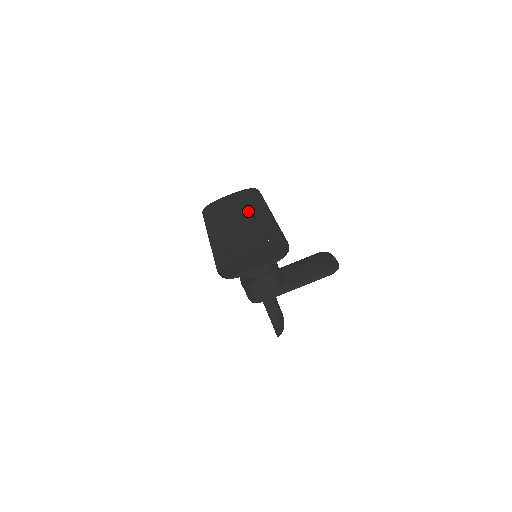
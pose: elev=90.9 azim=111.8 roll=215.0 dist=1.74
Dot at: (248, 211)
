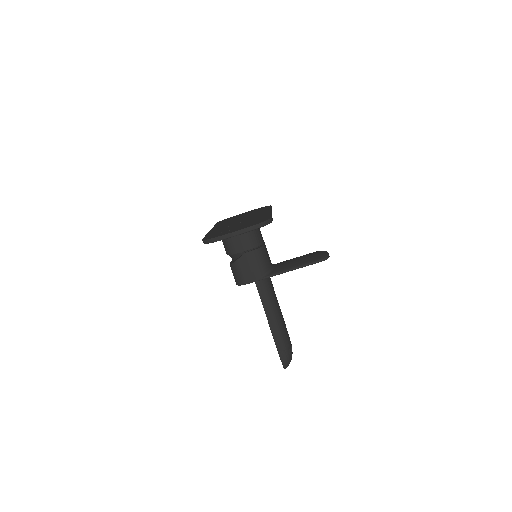
Dot at: (253, 214)
